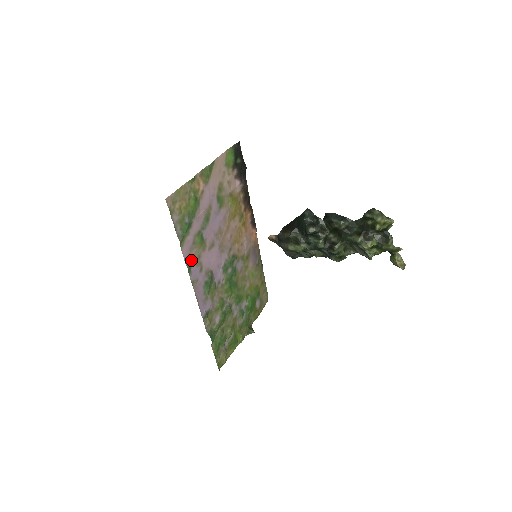
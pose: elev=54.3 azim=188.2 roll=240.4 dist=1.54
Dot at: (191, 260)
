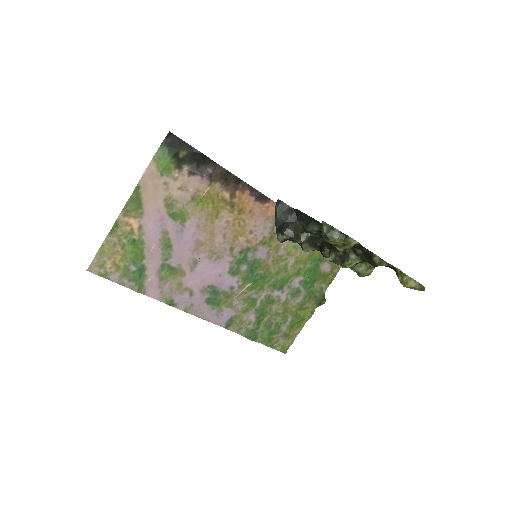
Dot at: (169, 294)
